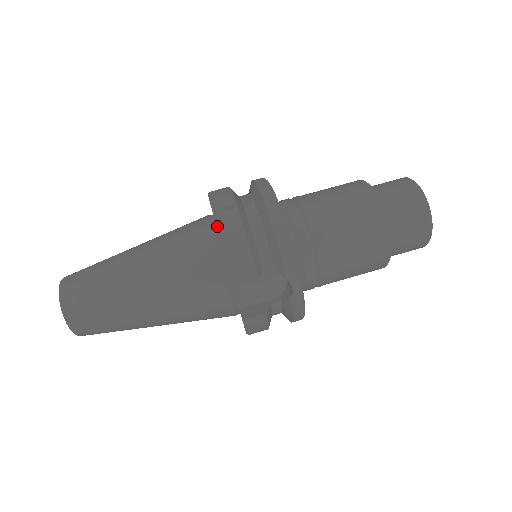
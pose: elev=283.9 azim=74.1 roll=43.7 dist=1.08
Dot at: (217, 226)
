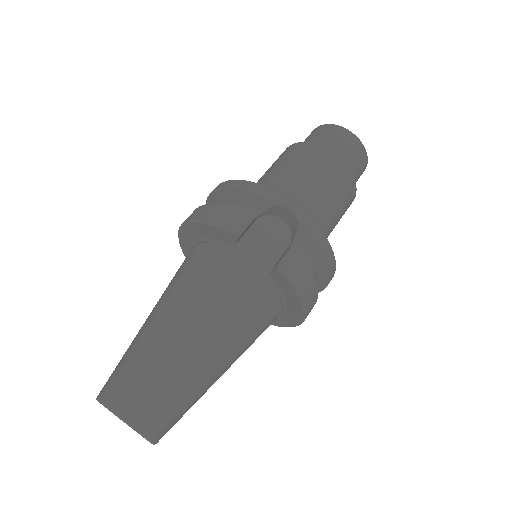
Dot at: (193, 221)
